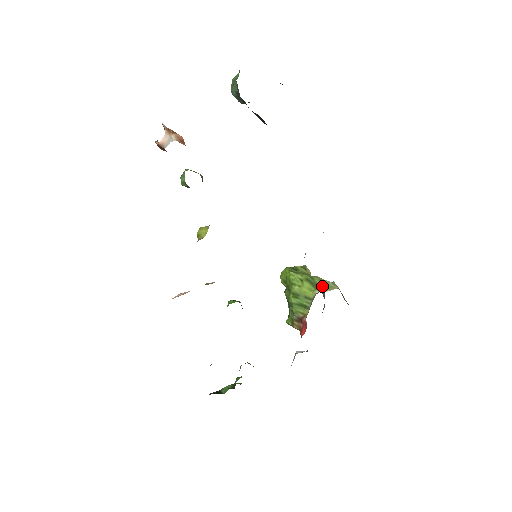
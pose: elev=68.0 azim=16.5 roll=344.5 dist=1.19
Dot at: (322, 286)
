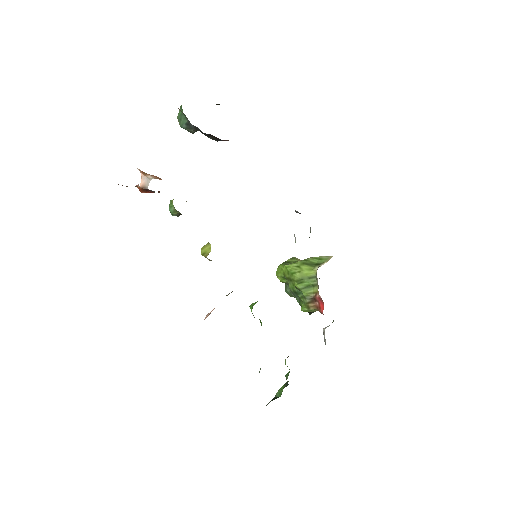
Dot at: (318, 262)
